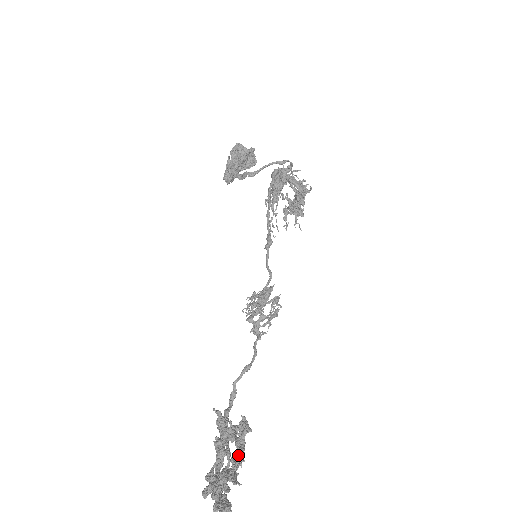
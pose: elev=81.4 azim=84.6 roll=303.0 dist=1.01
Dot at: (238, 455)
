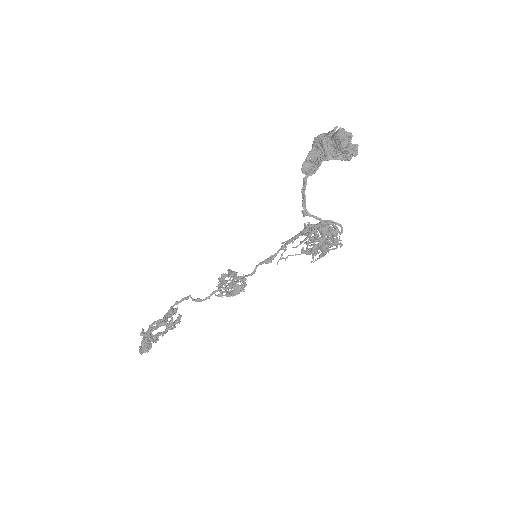
Dot at: (165, 332)
